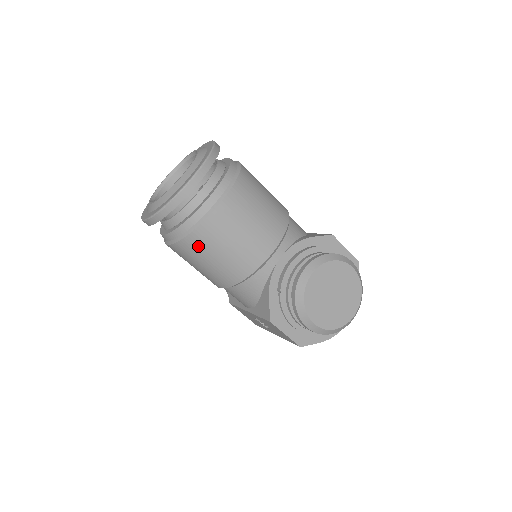
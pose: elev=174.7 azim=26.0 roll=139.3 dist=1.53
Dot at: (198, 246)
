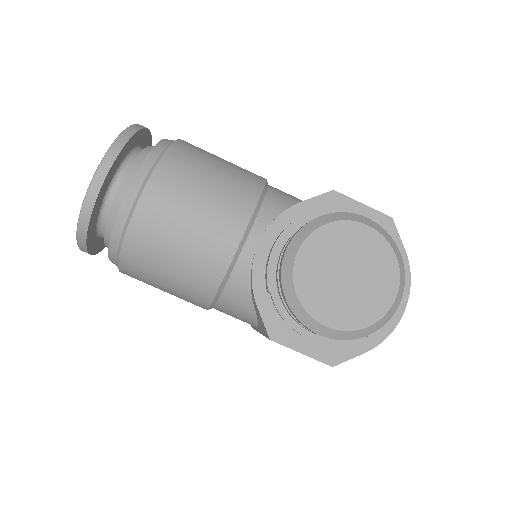
Dot at: (140, 261)
